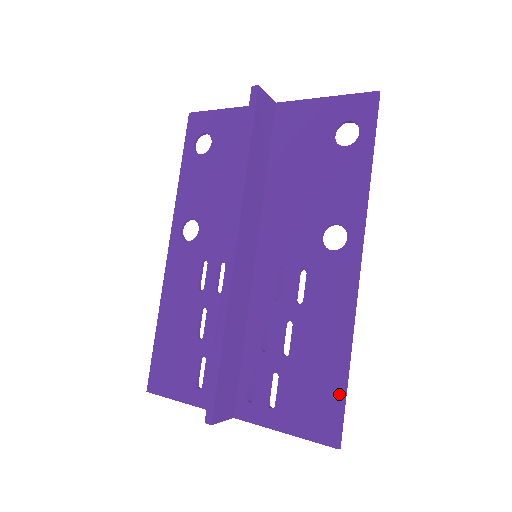
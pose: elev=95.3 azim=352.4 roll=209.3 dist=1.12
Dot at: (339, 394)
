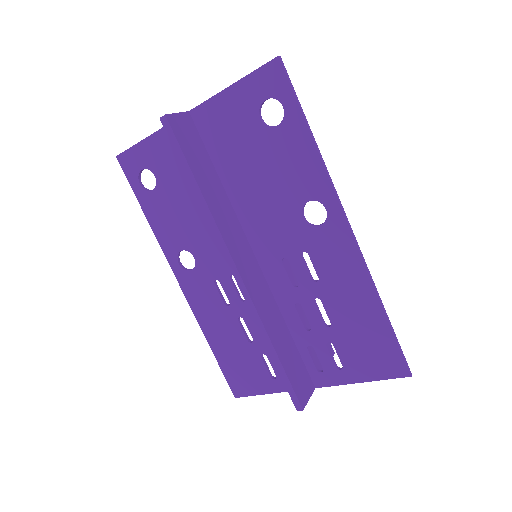
Dot at: (389, 337)
